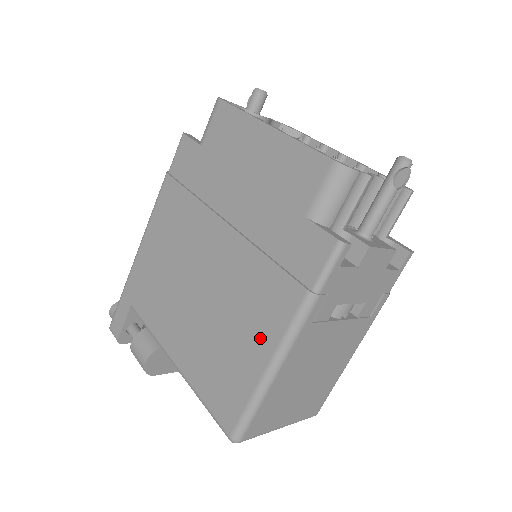
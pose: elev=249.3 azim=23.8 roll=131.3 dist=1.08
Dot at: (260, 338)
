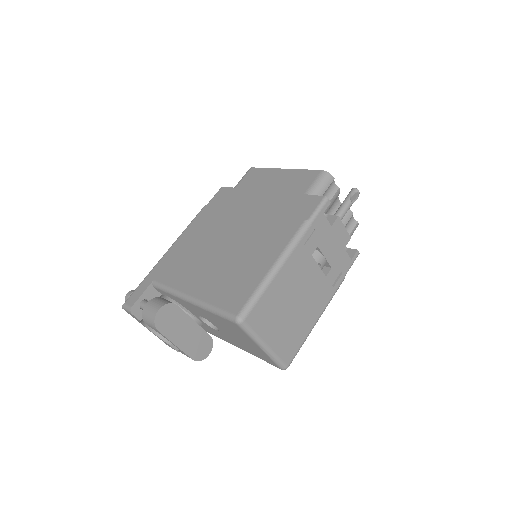
Dot at: (269, 253)
